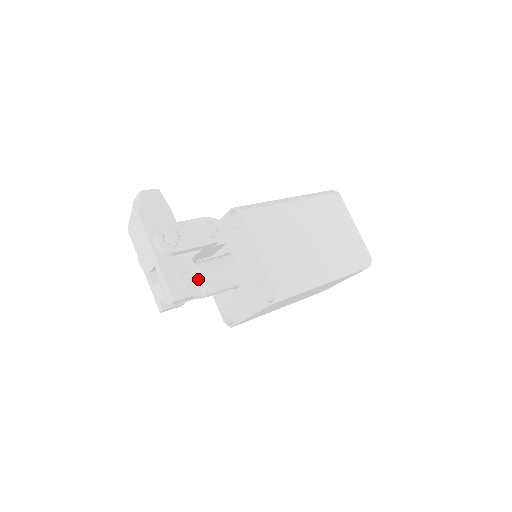
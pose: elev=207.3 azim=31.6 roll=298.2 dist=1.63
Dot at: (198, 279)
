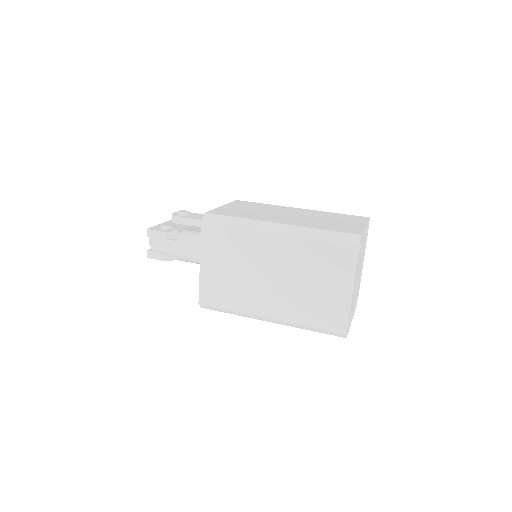
Dot at: (178, 230)
